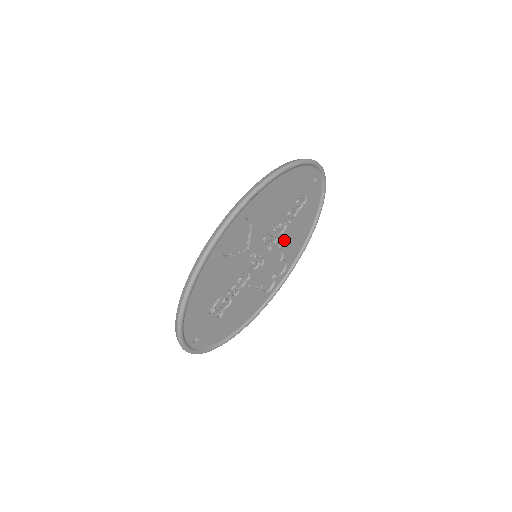
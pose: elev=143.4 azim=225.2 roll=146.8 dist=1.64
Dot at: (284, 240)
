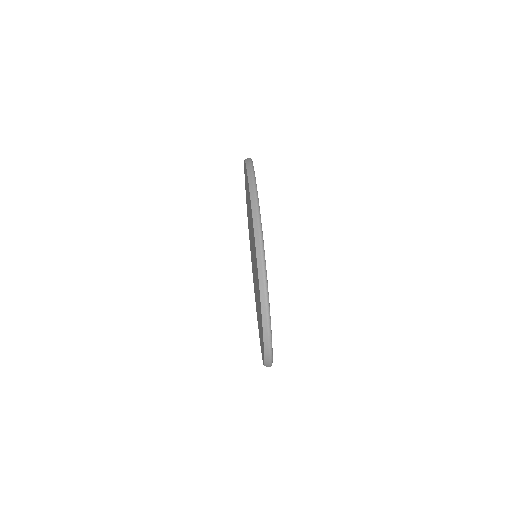
Dot at: occluded
